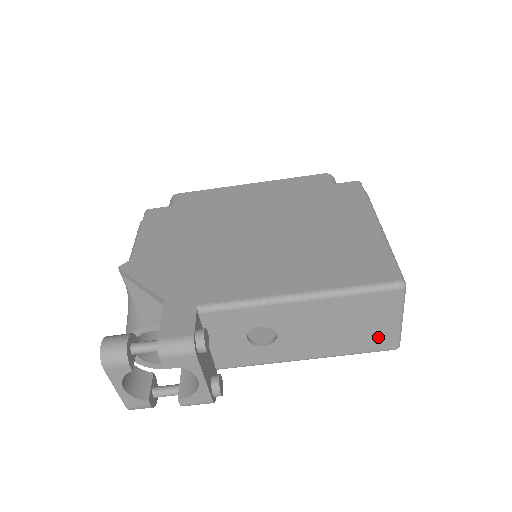
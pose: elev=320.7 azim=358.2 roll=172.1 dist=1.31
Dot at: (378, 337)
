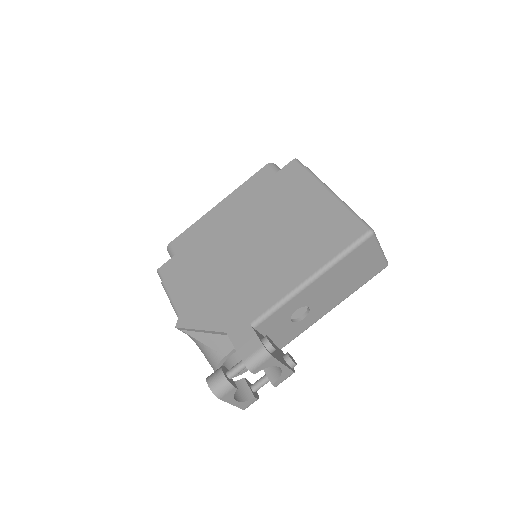
Dot at: (372, 268)
